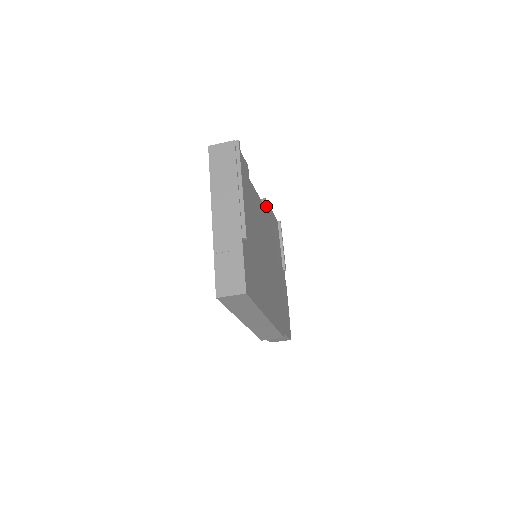
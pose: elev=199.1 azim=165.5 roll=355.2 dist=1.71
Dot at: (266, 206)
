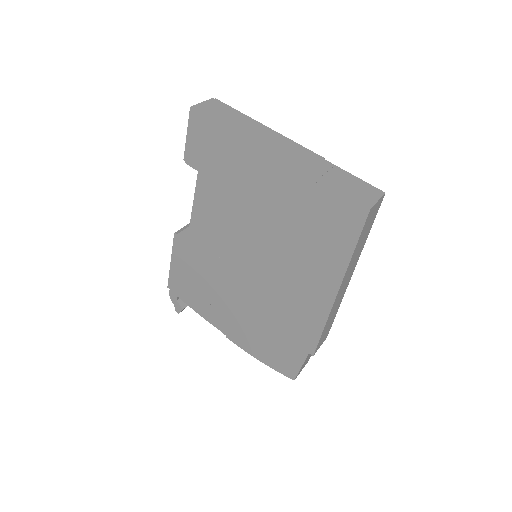
Dot at: occluded
